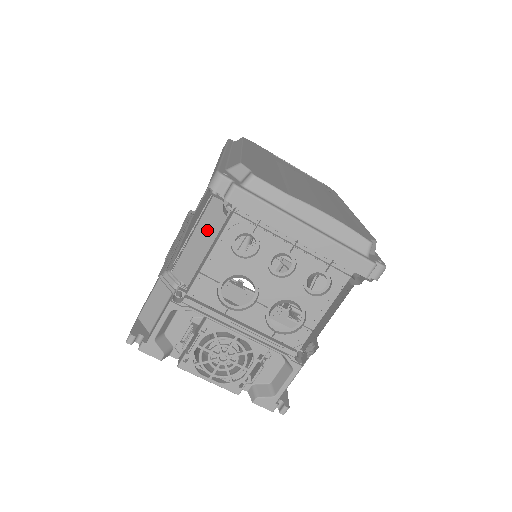
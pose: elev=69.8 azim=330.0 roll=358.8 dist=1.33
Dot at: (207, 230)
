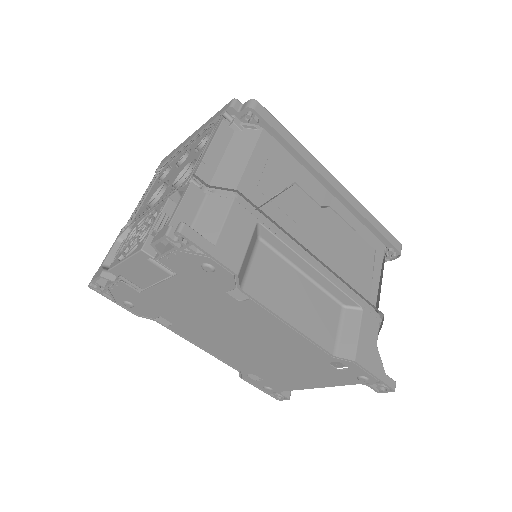
Dot at: occluded
